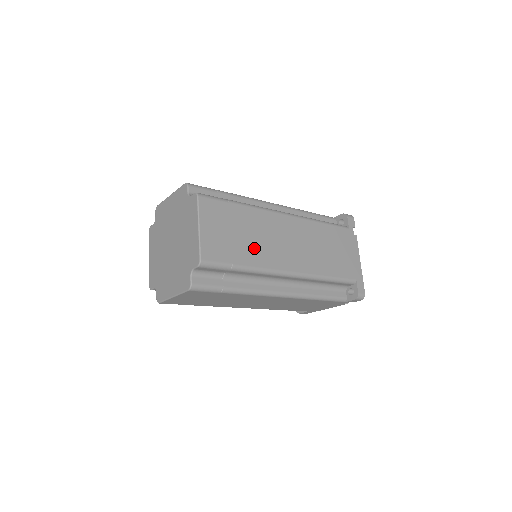
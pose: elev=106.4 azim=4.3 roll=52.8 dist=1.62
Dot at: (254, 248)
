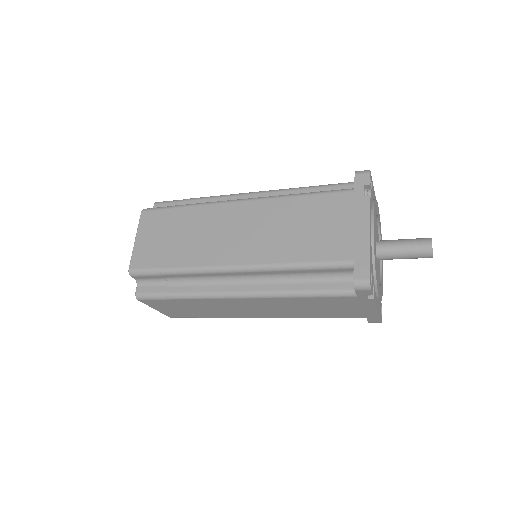
Dot at: (189, 247)
